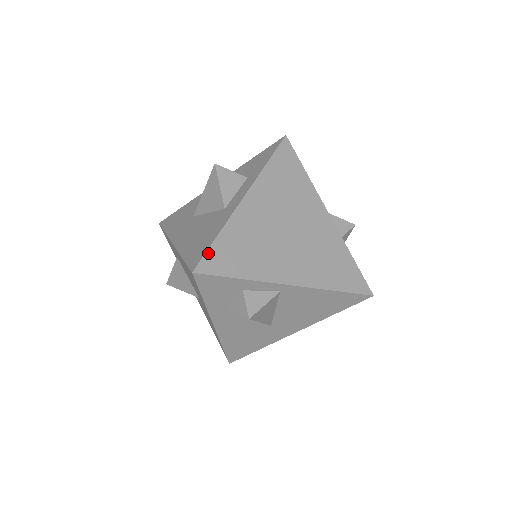
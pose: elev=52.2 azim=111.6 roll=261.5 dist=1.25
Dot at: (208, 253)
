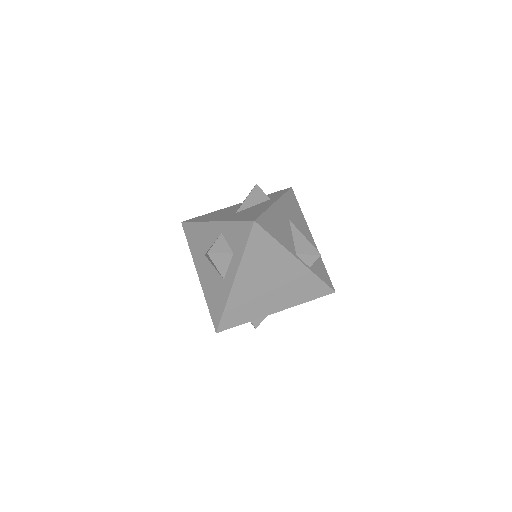
Dot at: (221, 321)
